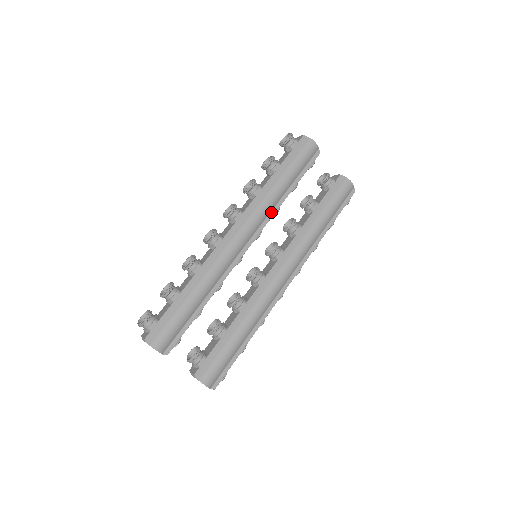
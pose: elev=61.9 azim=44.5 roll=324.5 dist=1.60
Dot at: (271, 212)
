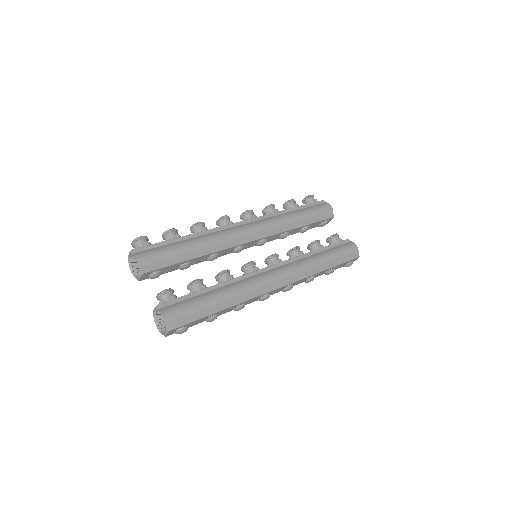
Dot at: (280, 229)
